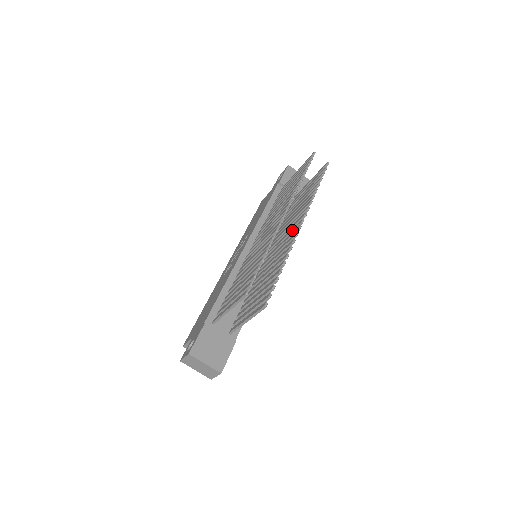
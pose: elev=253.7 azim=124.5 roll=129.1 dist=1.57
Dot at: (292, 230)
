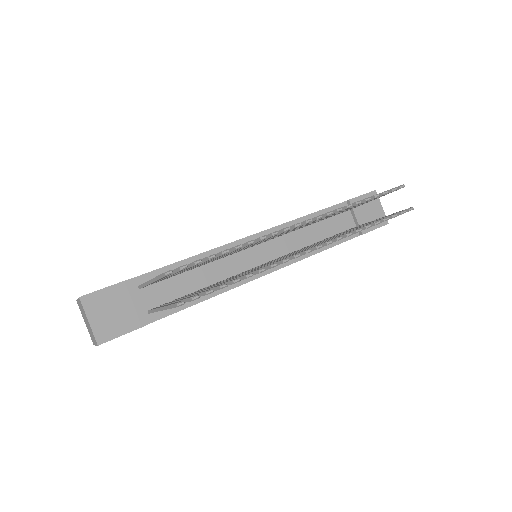
Dot at: (302, 250)
